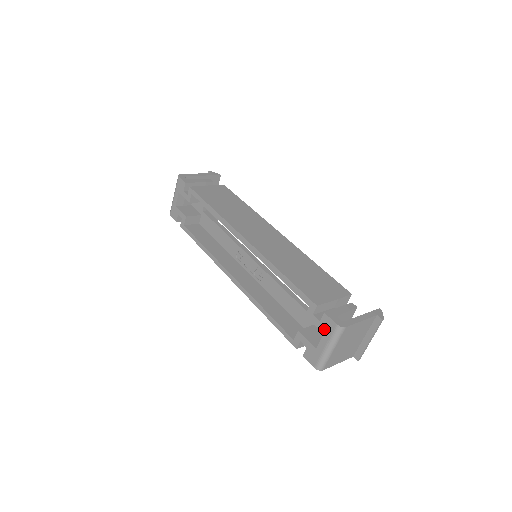
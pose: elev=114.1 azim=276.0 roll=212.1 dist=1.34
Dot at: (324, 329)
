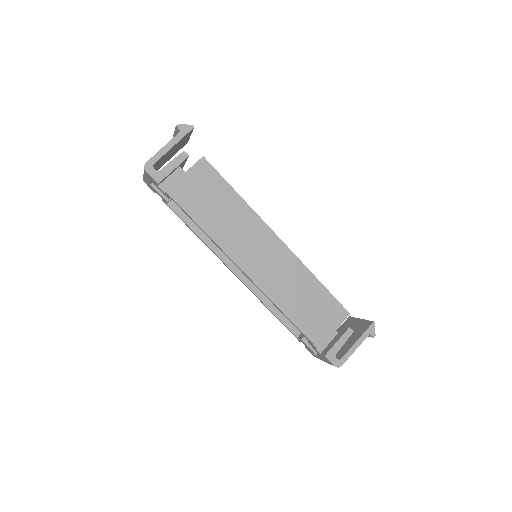
Dot at: (324, 358)
